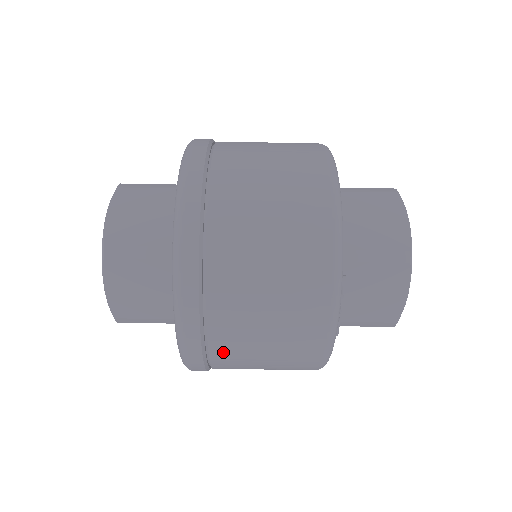
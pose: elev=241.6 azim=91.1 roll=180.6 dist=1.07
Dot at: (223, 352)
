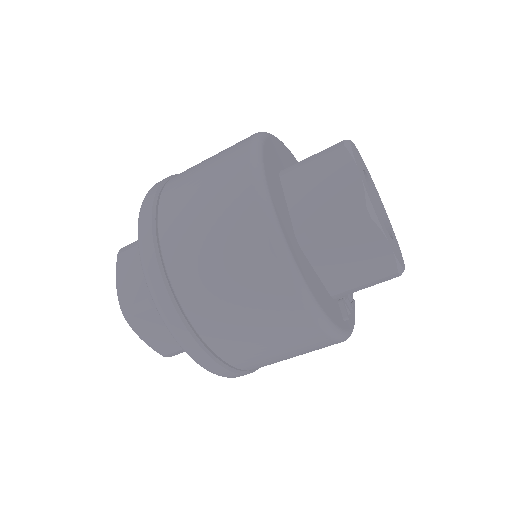
Dot at: occluded
